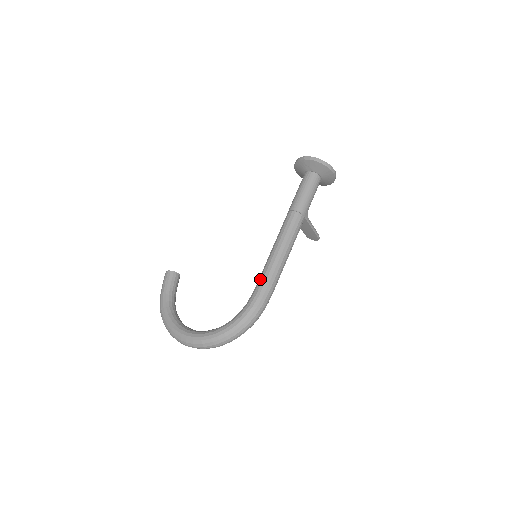
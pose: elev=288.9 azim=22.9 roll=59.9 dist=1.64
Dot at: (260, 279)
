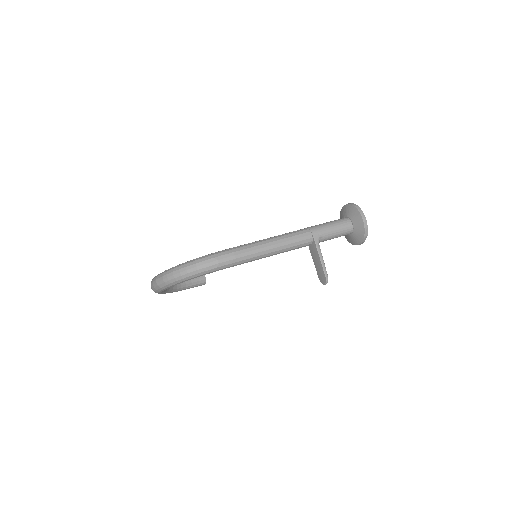
Dot at: occluded
